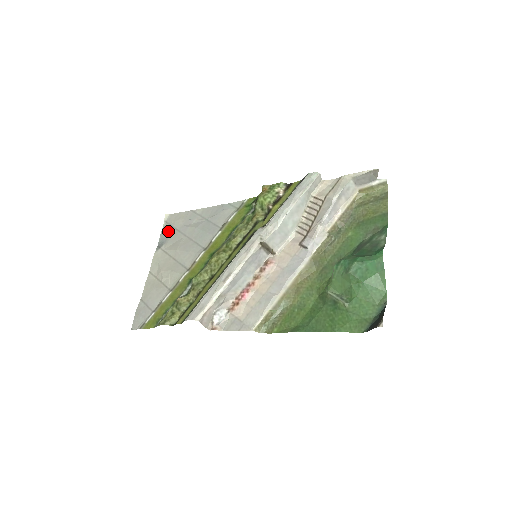
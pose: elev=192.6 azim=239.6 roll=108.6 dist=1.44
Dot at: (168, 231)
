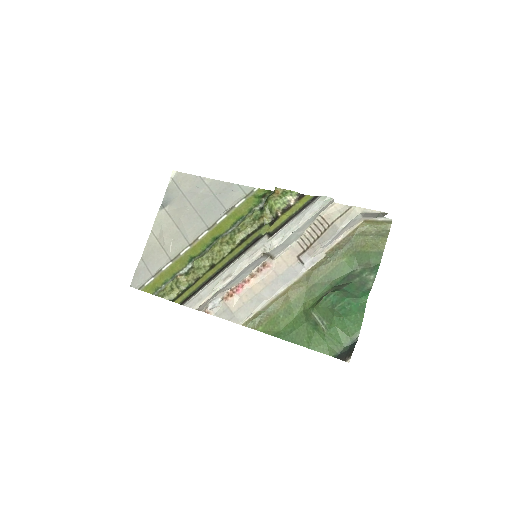
Dot at: (174, 191)
